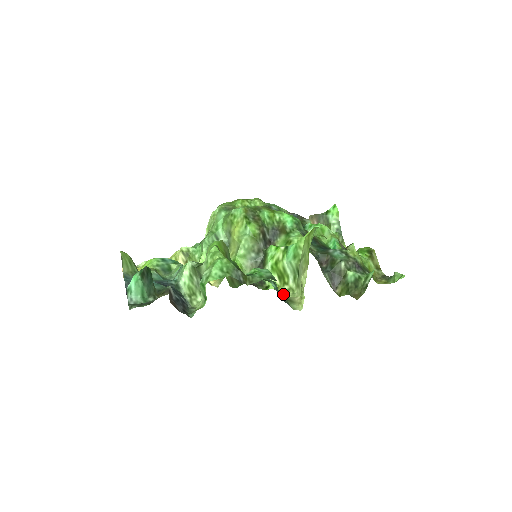
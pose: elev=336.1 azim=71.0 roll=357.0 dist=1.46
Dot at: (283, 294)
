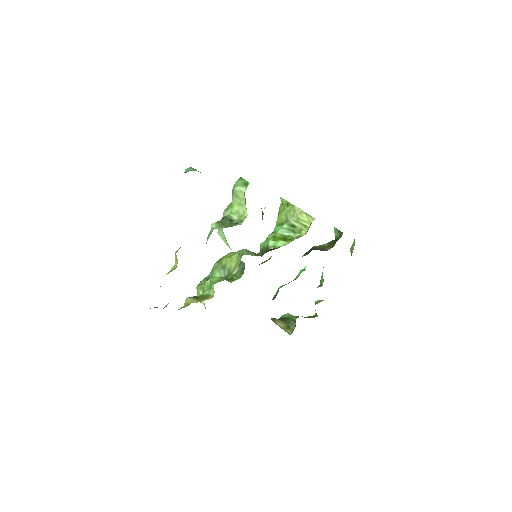
Dot at: occluded
